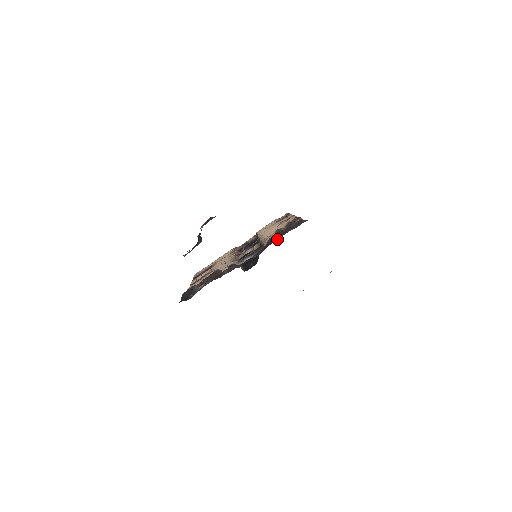
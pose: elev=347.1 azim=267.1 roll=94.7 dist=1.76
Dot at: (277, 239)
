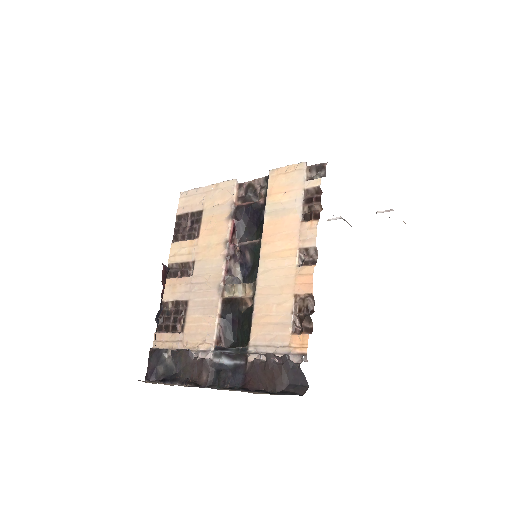
Dot at: (260, 388)
